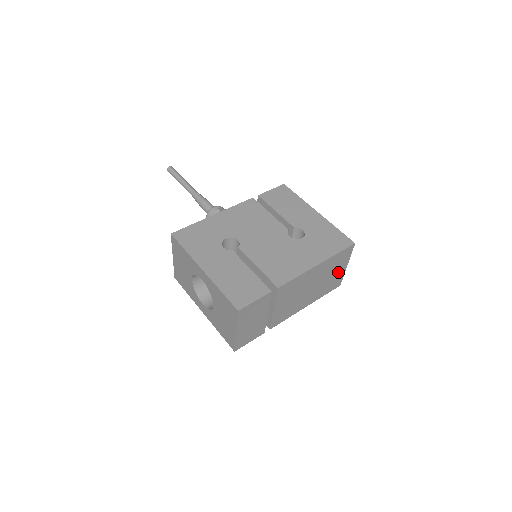
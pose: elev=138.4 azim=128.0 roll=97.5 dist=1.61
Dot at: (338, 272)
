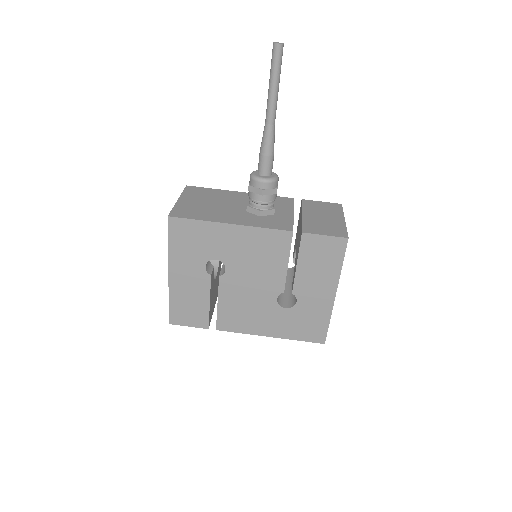
Dot at: occluded
